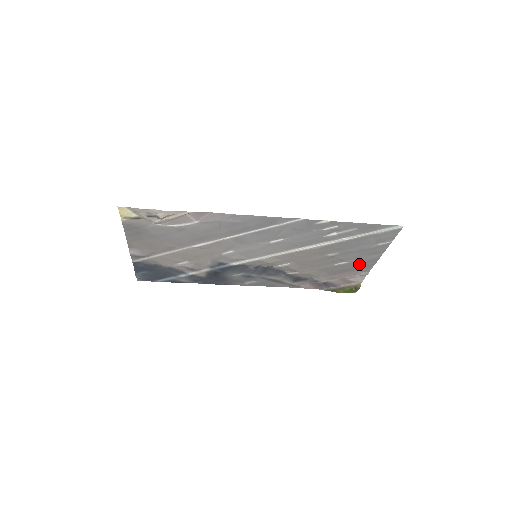
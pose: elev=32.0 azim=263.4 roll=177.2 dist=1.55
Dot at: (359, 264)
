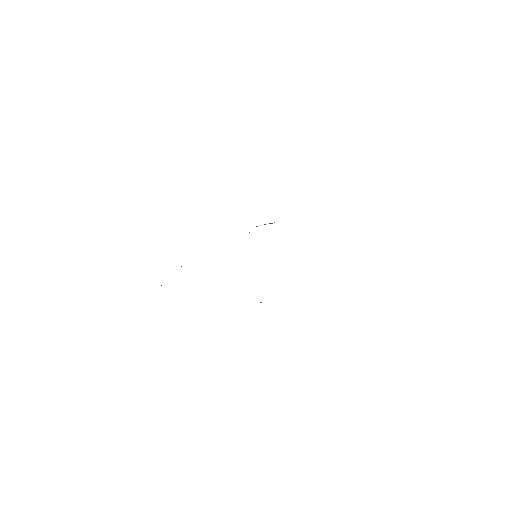
Dot at: occluded
